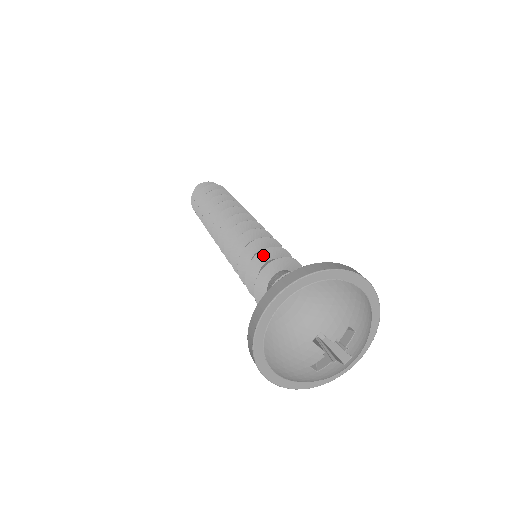
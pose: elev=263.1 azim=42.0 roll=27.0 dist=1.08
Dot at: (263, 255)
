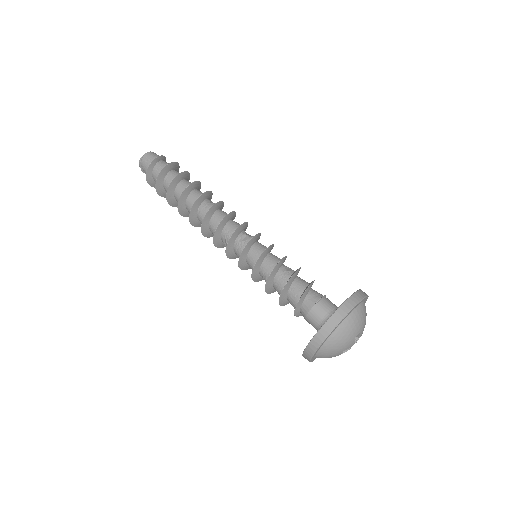
Dot at: (269, 282)
